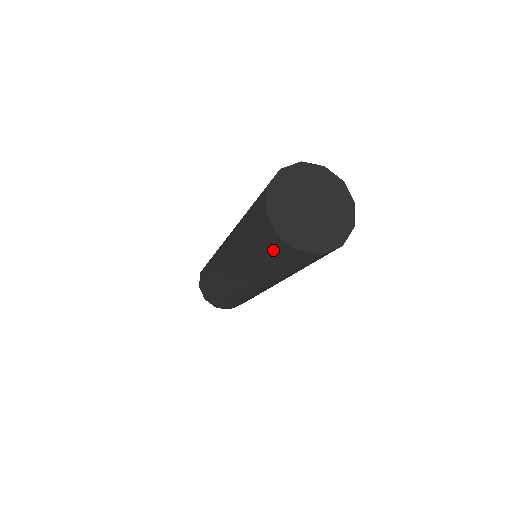
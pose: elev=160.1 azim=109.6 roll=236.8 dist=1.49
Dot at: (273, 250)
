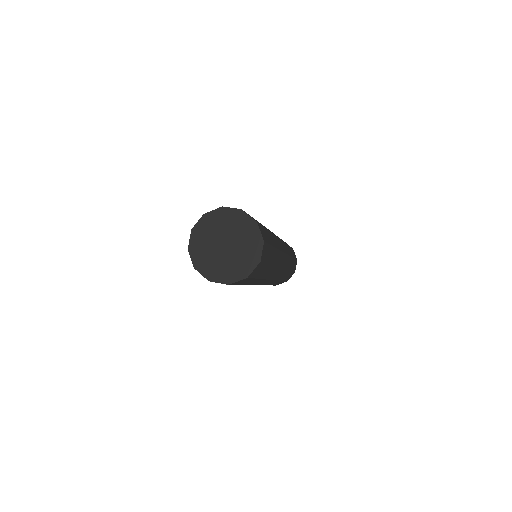
Dot at: occluded
